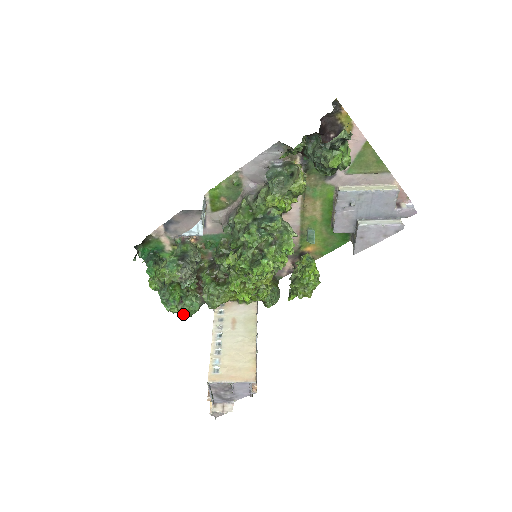
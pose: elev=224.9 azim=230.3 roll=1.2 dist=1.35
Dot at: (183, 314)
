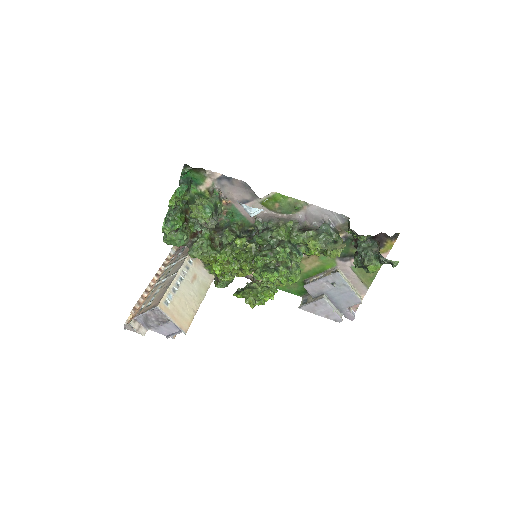
Dot at: (167, 239)
